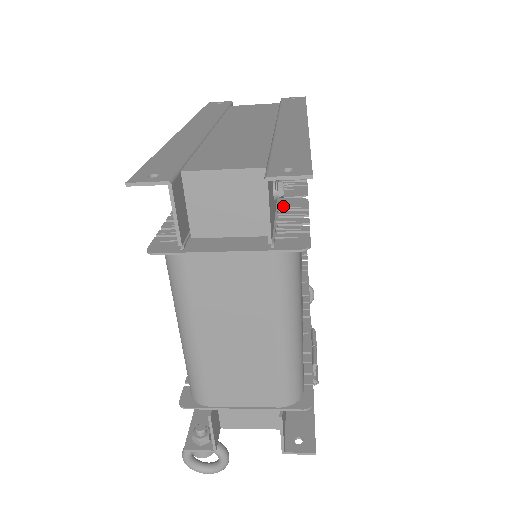
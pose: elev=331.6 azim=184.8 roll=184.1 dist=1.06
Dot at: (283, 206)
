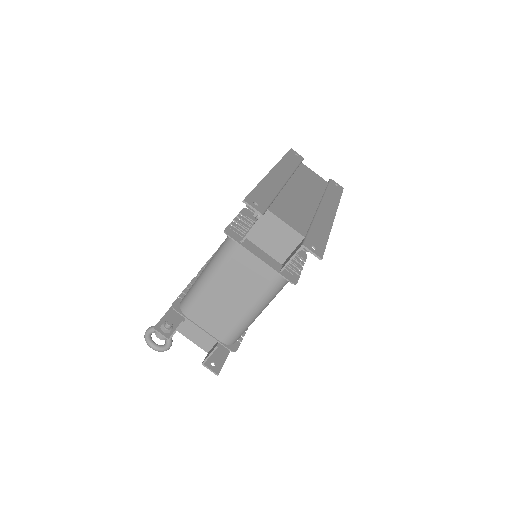
Dot at: occluded
